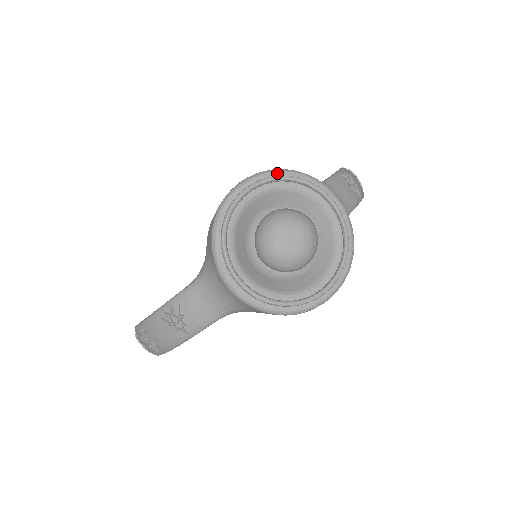
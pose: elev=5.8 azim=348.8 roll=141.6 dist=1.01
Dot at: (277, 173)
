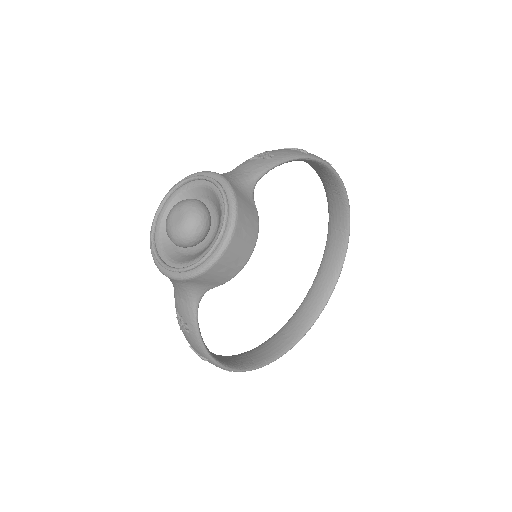
Dot at: (173, 188)
